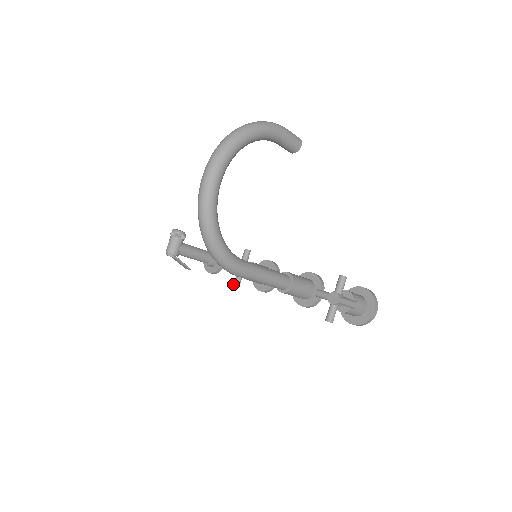
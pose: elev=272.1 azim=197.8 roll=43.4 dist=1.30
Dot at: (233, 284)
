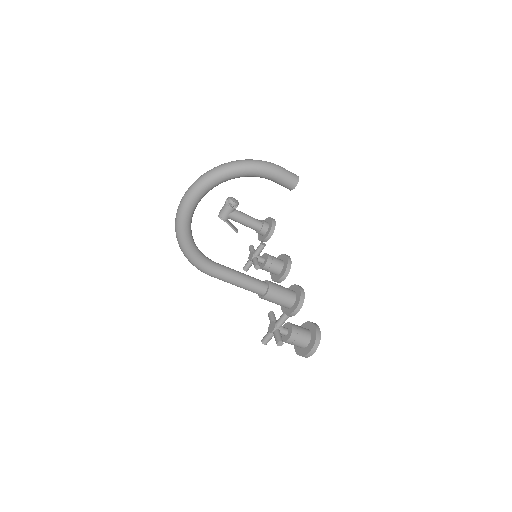
Dot at: (244, 266)
